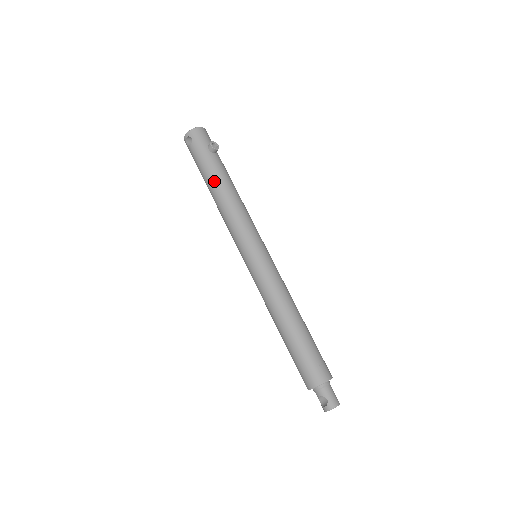
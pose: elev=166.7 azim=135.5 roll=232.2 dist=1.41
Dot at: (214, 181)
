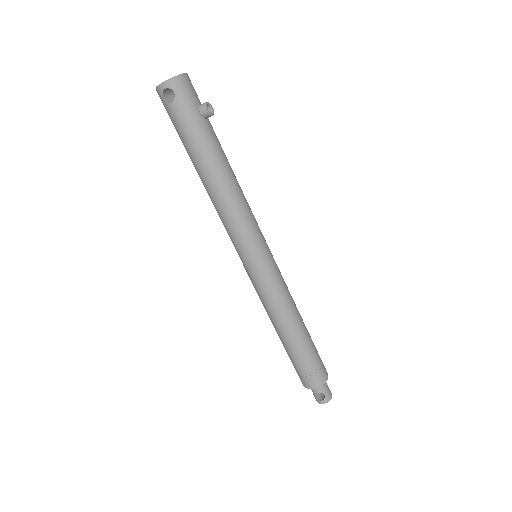
Dot at: (210, 163)
